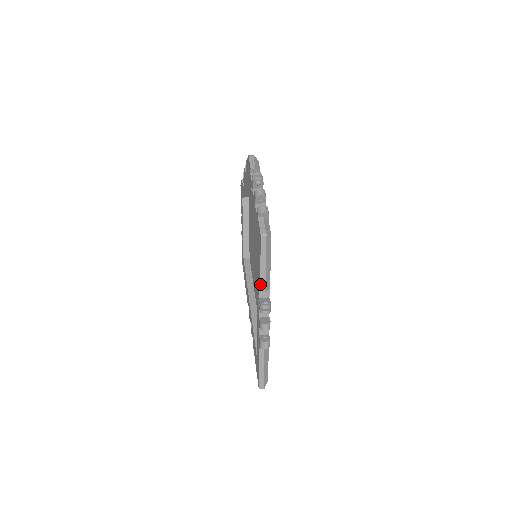
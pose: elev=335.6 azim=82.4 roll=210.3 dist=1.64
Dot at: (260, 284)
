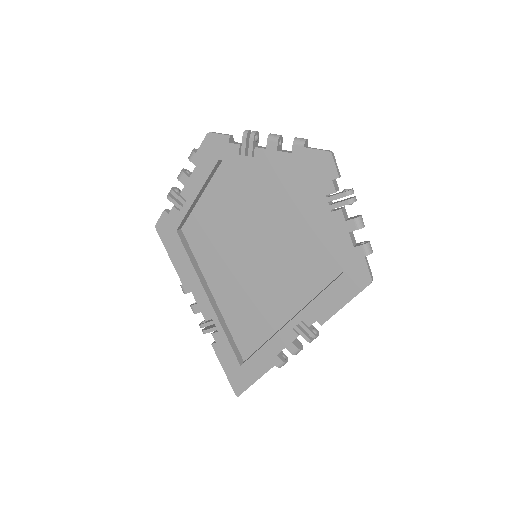
Dot at: occluded
